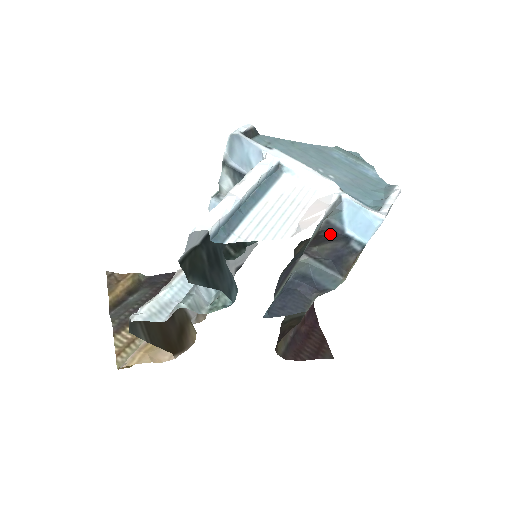
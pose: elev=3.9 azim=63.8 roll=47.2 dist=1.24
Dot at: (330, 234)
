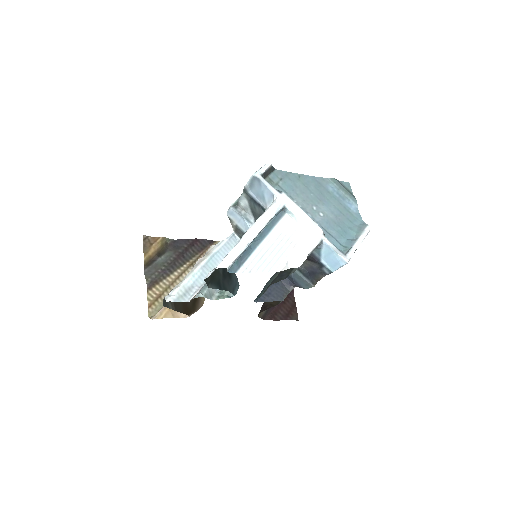
Dot at: (310, 258)
